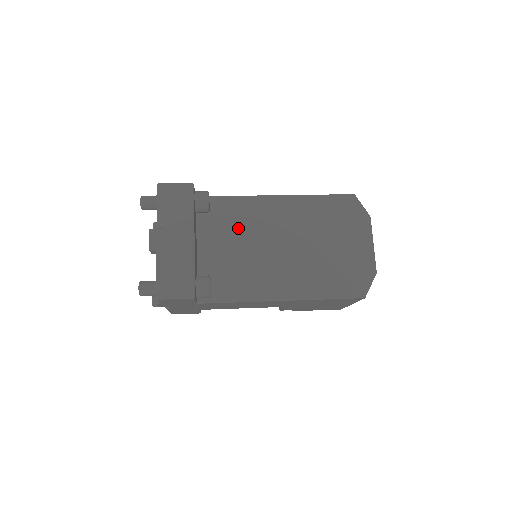
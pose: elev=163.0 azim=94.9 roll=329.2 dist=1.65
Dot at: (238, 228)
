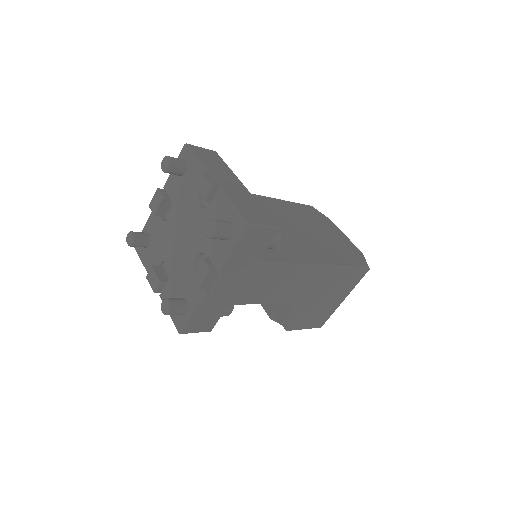
Dot at: occluded
